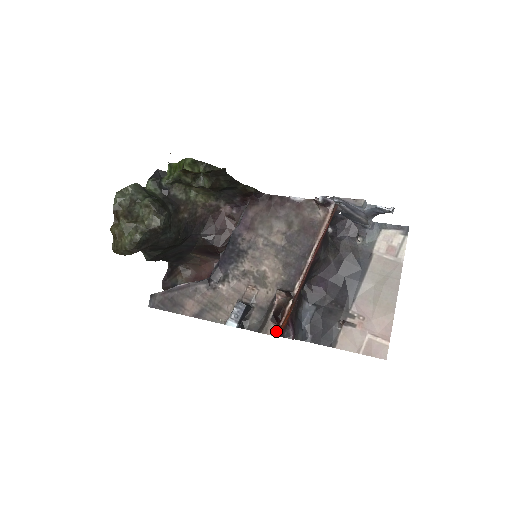
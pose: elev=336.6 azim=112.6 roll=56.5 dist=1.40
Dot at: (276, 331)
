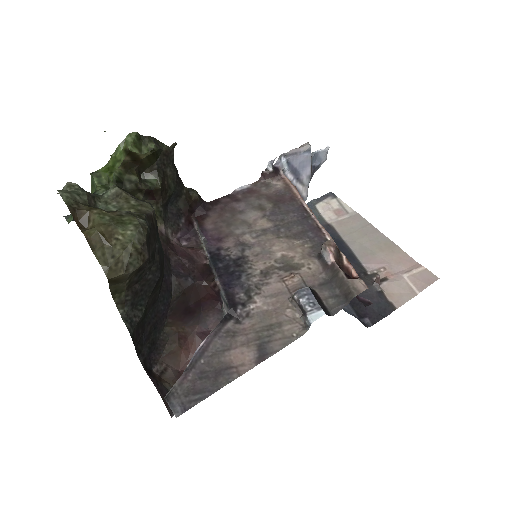
Dot at: (364, 284)
